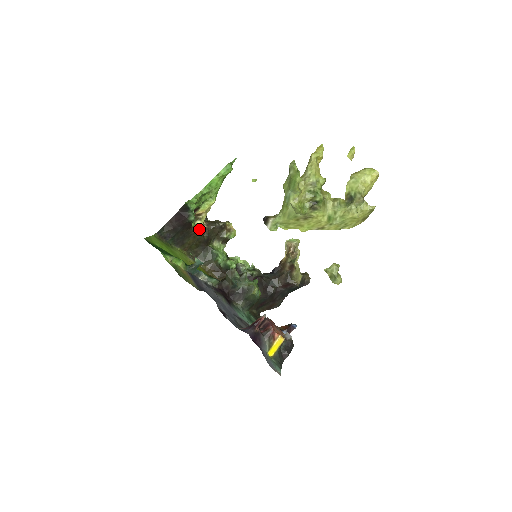
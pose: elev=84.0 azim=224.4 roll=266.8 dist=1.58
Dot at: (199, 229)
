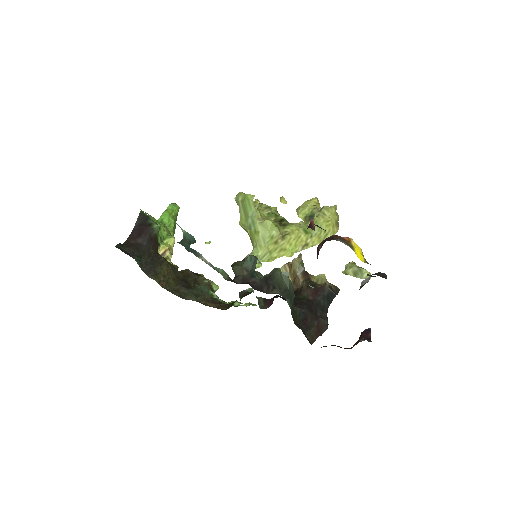
Dot at: occluded
